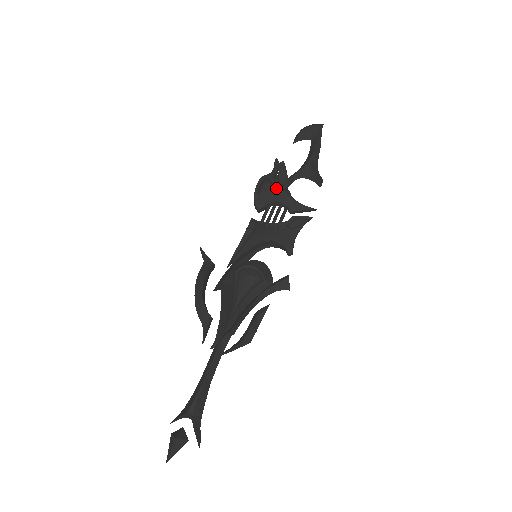
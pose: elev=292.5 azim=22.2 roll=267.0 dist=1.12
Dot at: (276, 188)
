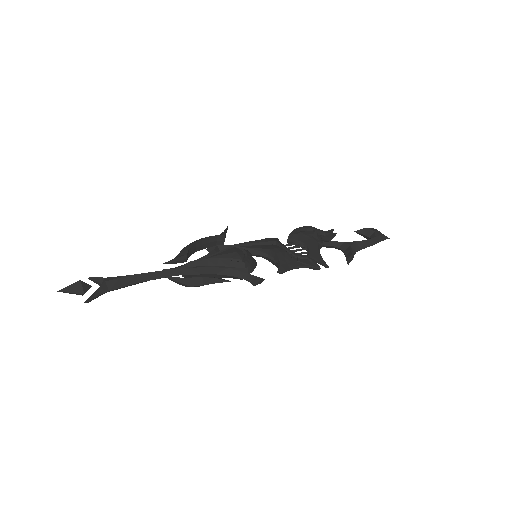
Dot at: (314, 238)
